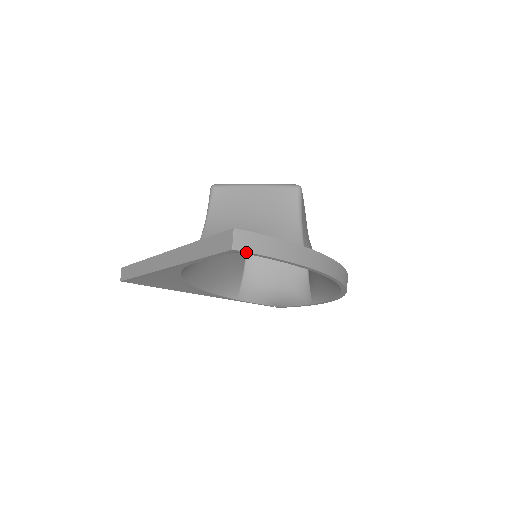
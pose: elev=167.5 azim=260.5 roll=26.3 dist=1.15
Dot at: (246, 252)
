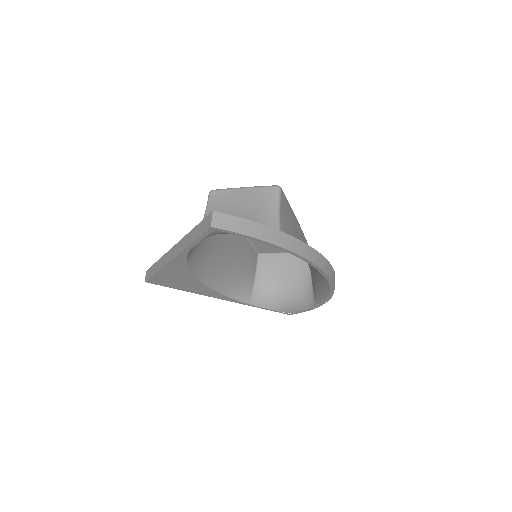
Dot at: (223, 230)
